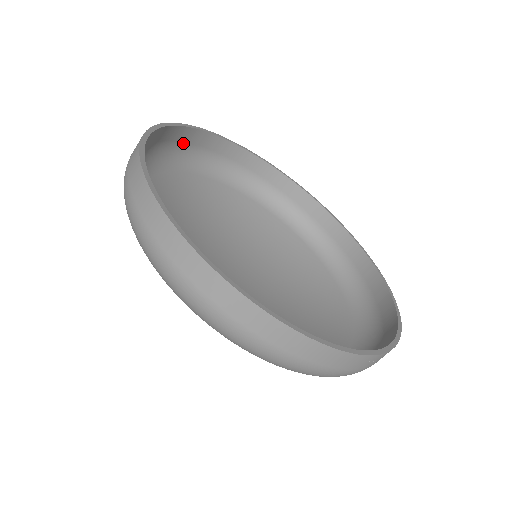
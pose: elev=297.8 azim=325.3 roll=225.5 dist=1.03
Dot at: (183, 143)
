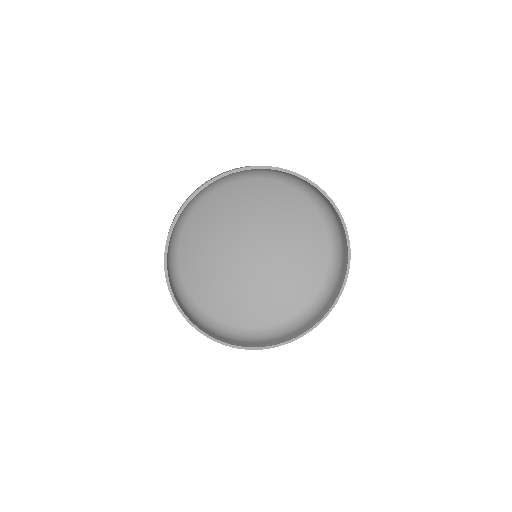
Dot at: occluded
